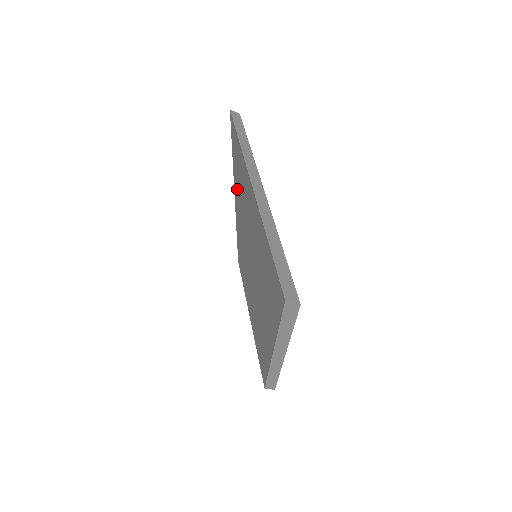
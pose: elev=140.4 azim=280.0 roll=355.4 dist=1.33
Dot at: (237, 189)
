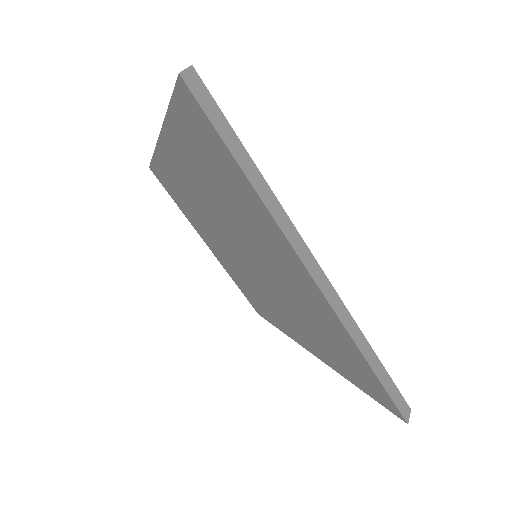
Dot at: (193, 167)
